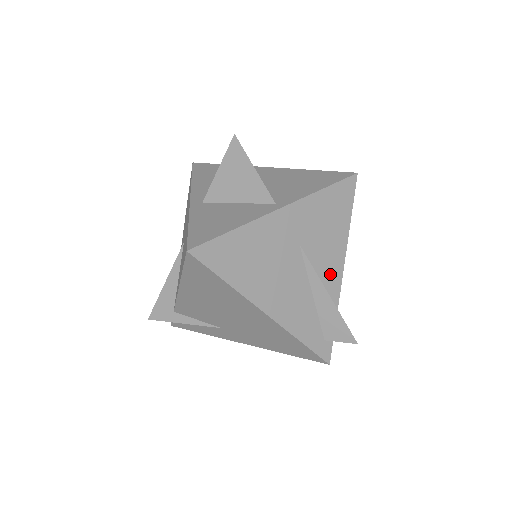
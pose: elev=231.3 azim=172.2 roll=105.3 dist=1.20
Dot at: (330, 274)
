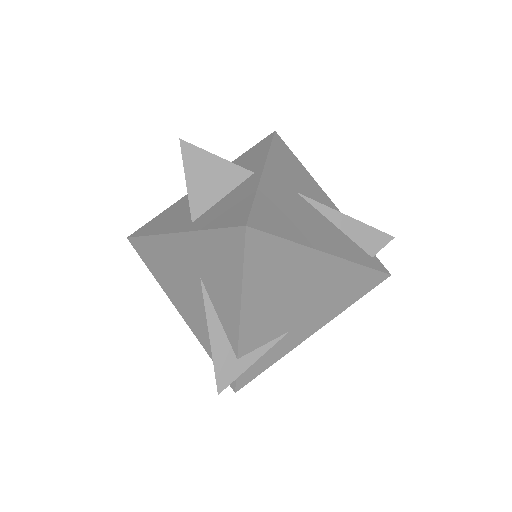
Dot at: occluded
